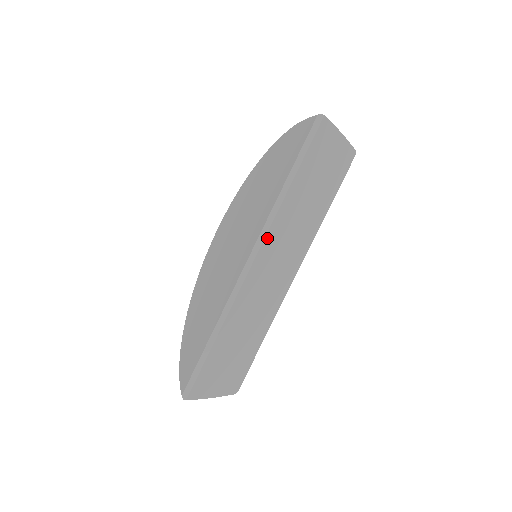
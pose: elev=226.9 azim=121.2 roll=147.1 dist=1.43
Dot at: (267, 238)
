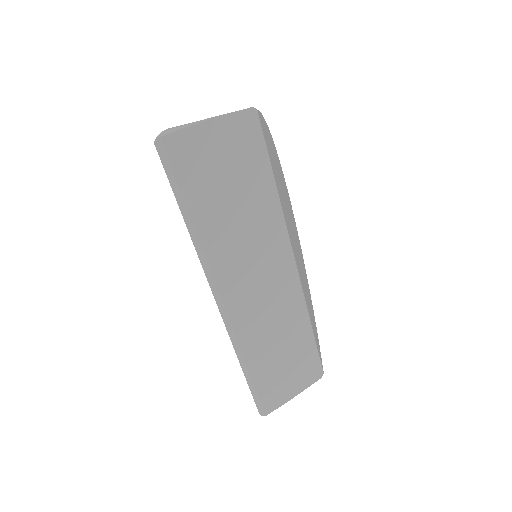
Dot at: (218, 278)
